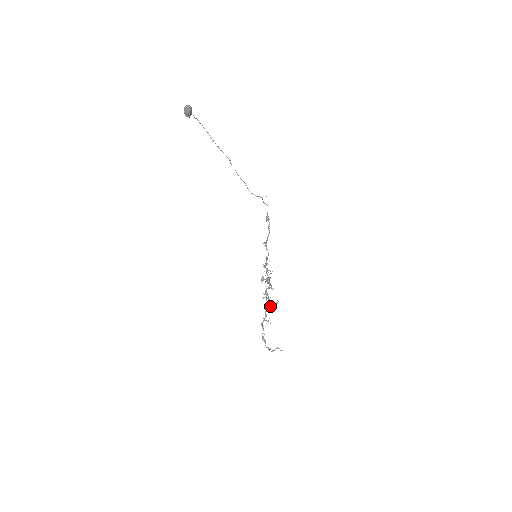
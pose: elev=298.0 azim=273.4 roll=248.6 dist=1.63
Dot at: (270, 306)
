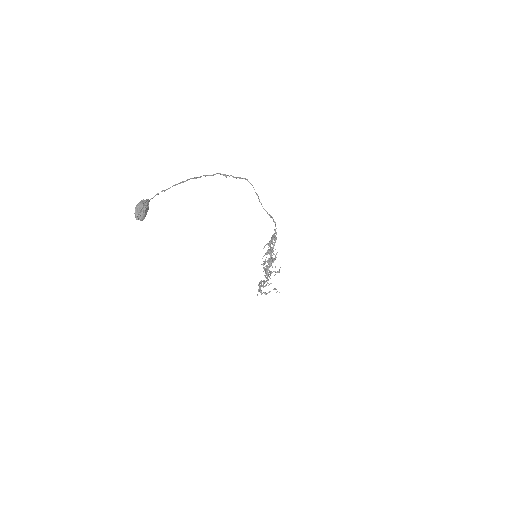
Dot at: occluded
